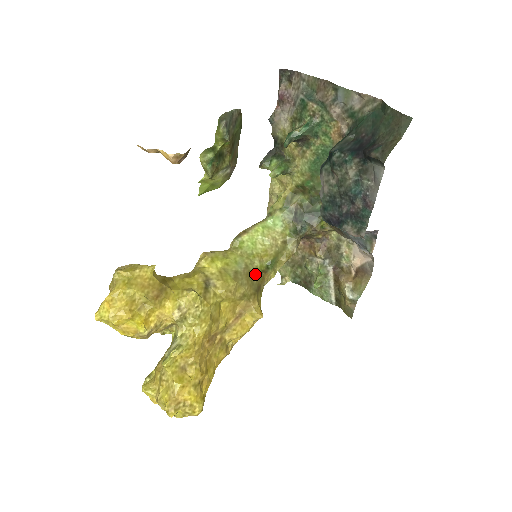
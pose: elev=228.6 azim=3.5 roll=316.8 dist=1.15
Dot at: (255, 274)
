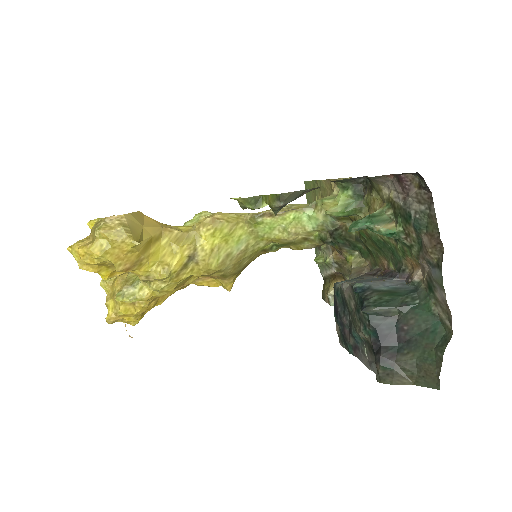
Dot at: (250, 256)
